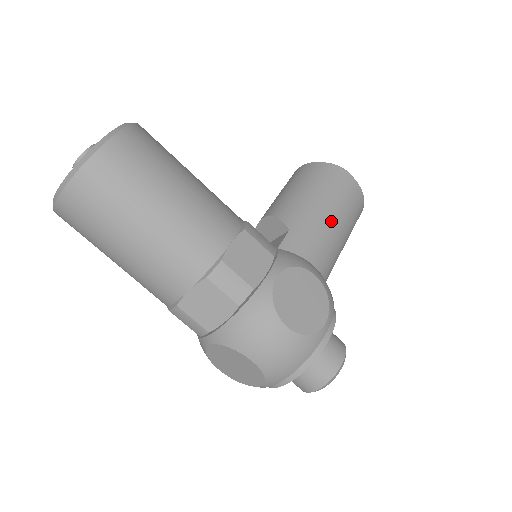
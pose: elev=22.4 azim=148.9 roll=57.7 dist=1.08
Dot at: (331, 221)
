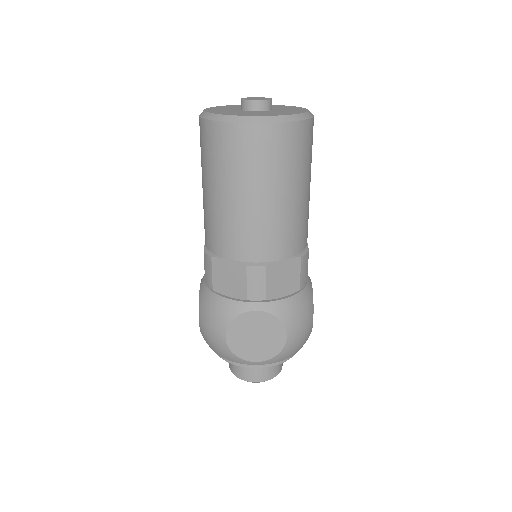
Dot at: occluded
